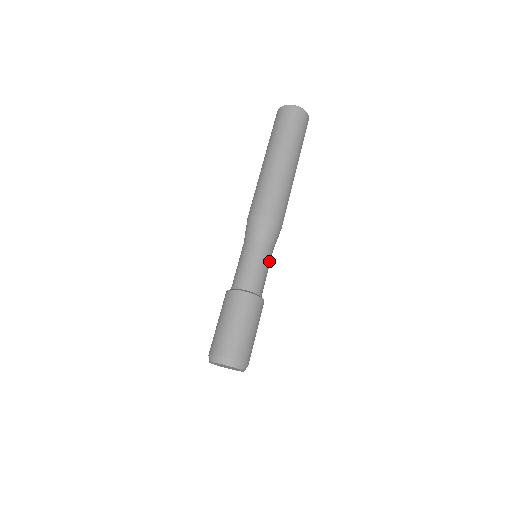
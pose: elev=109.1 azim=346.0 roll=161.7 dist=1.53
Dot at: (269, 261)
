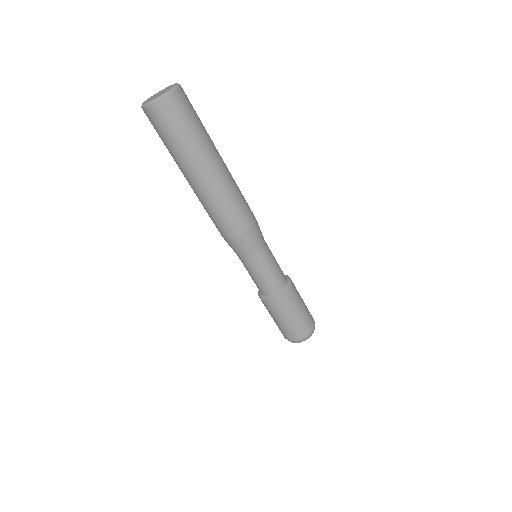
Dot at: (270, 251)
